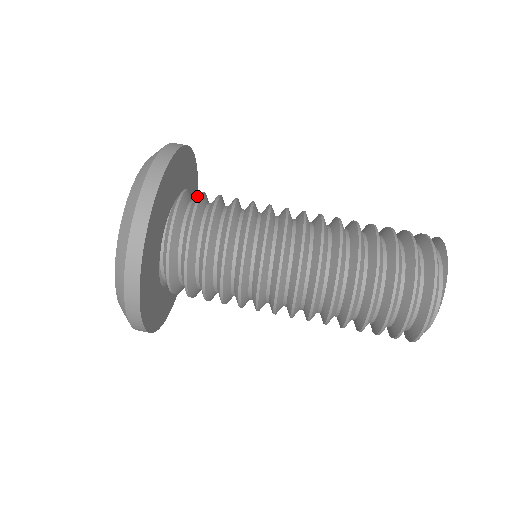
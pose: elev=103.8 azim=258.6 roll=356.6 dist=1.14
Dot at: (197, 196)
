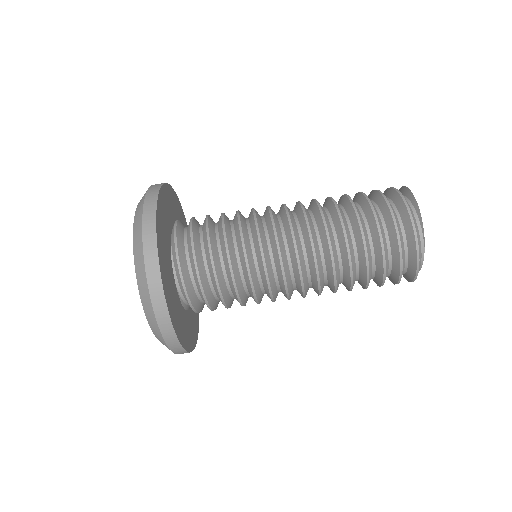
Dot at: (187, 226)
